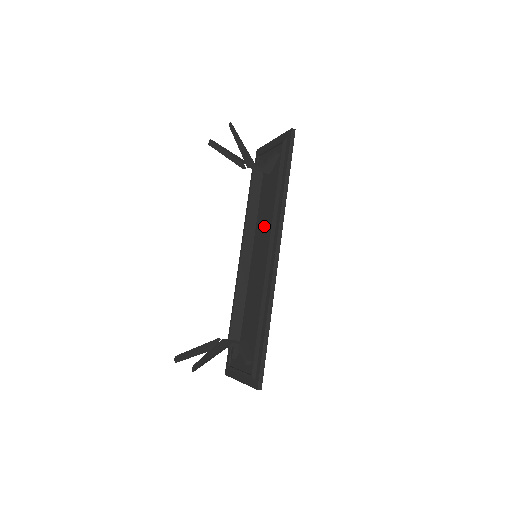
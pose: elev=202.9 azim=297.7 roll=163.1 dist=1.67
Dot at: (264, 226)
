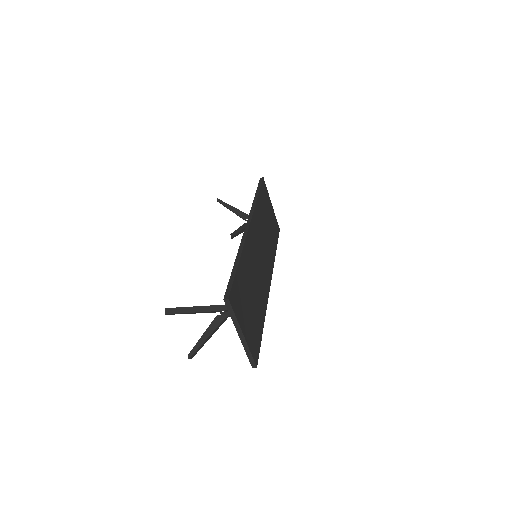
Dot at: occluded
